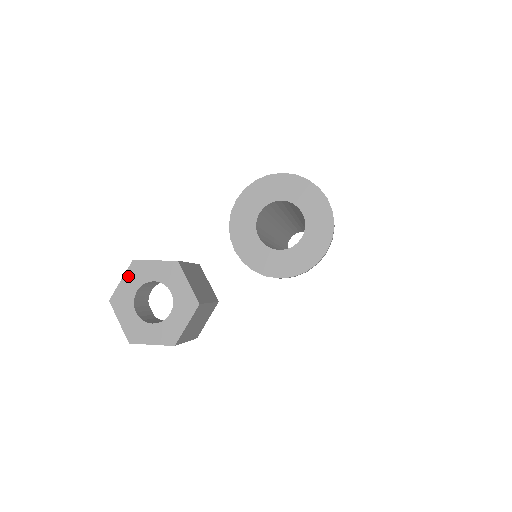
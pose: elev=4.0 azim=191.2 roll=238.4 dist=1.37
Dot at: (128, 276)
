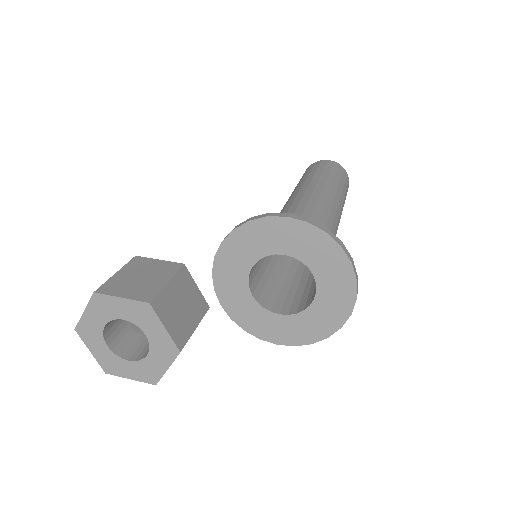
Dot at: (91, 309)
